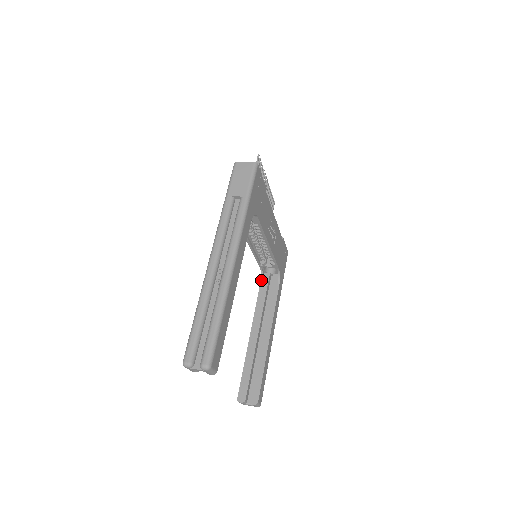
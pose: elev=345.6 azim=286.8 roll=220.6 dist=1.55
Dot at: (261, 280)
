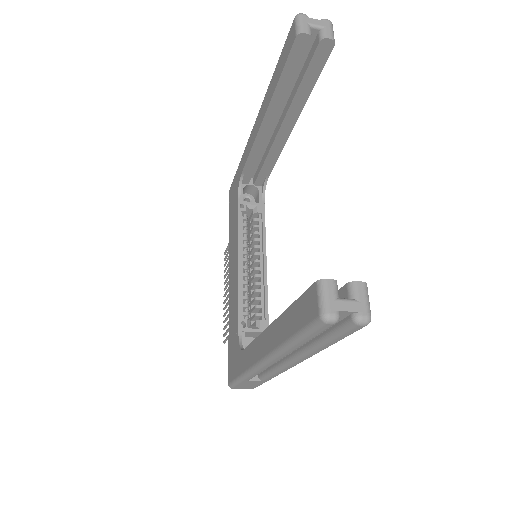
Dot at: (242, 350)
